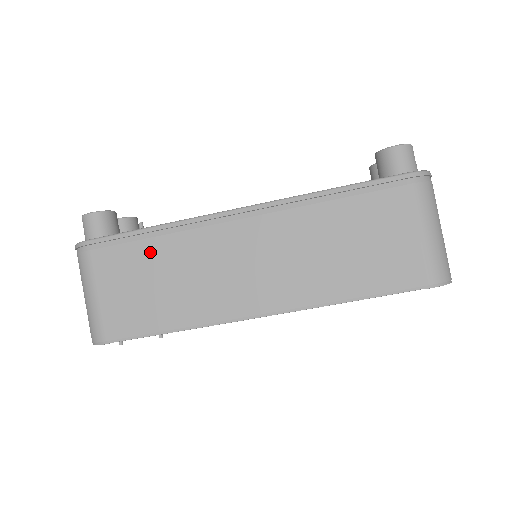
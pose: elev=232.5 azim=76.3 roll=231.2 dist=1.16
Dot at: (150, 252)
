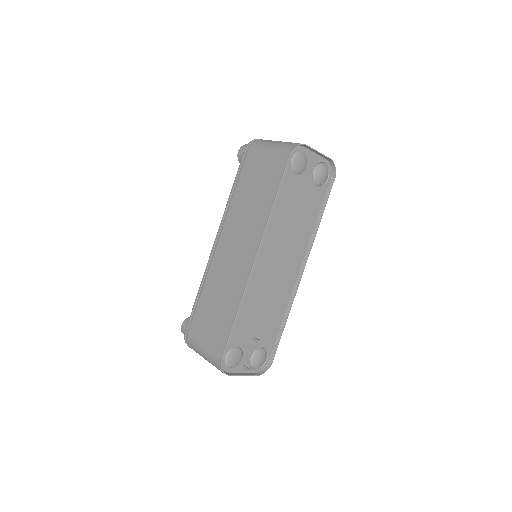
Dot at: (204, 302)
